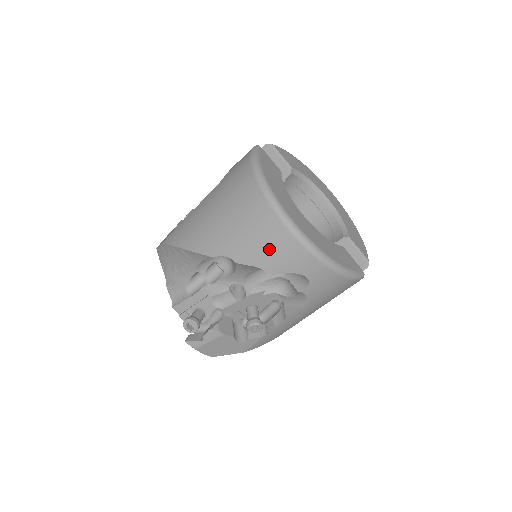
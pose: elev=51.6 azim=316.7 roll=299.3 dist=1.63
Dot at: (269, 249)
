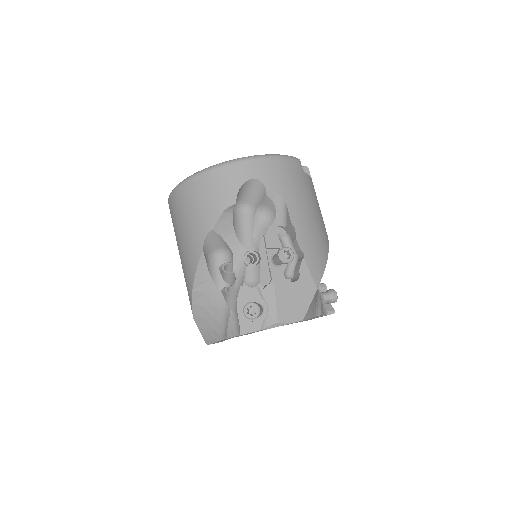
Dot at: (213, 194)
